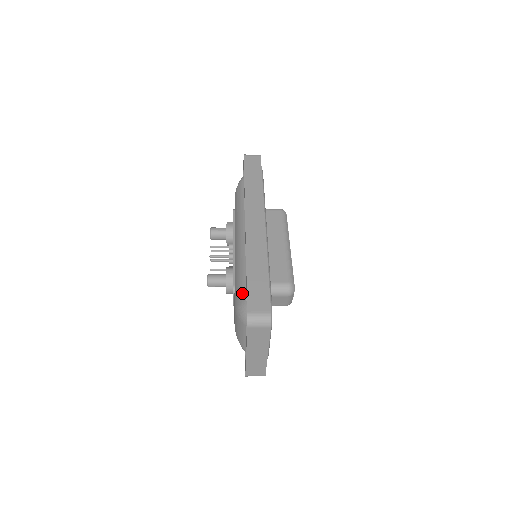
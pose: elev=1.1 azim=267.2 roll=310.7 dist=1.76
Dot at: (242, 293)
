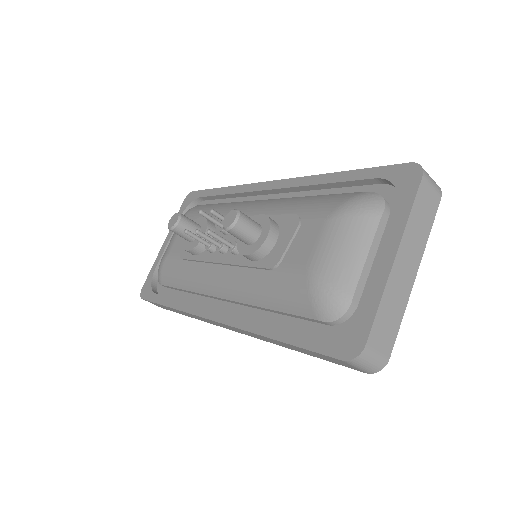
Dot at: (342, 195)
